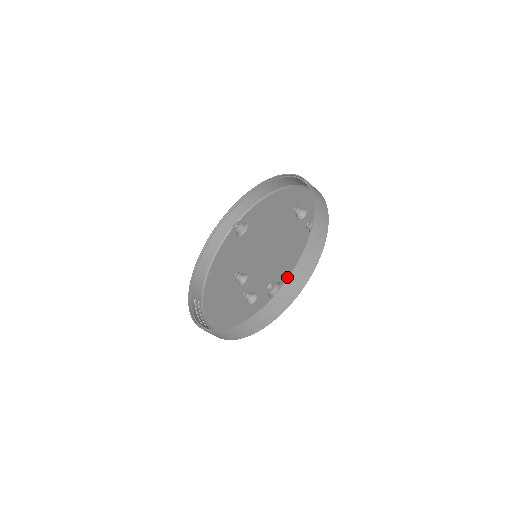
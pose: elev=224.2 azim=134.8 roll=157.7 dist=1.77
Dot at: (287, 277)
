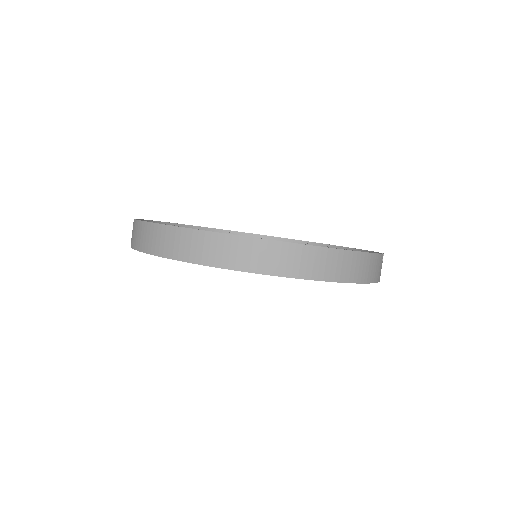
Dot at: occluded
